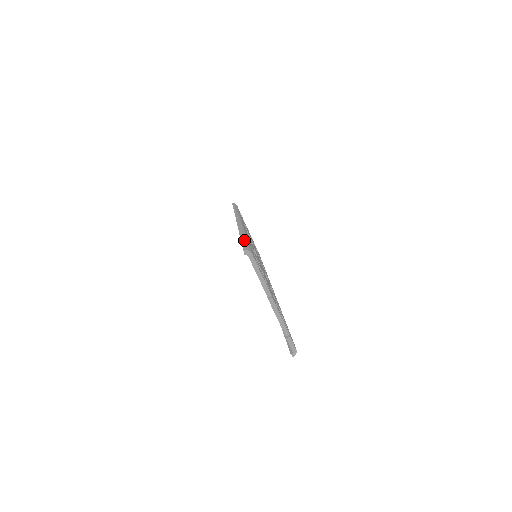
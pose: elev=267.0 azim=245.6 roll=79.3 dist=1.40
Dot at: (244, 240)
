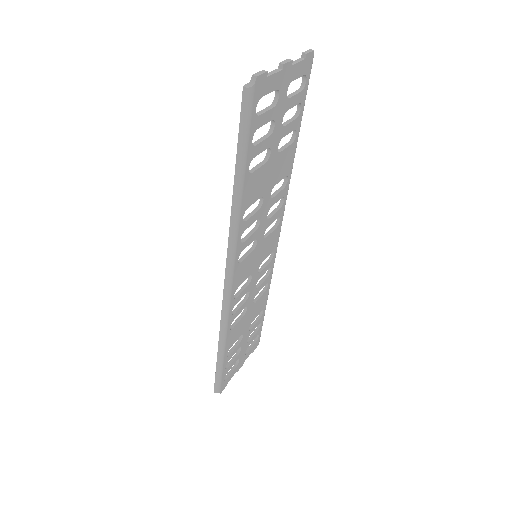
Dot at: (303, 107)
